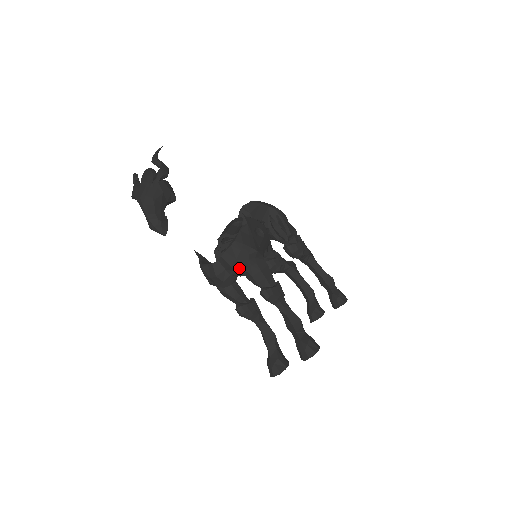
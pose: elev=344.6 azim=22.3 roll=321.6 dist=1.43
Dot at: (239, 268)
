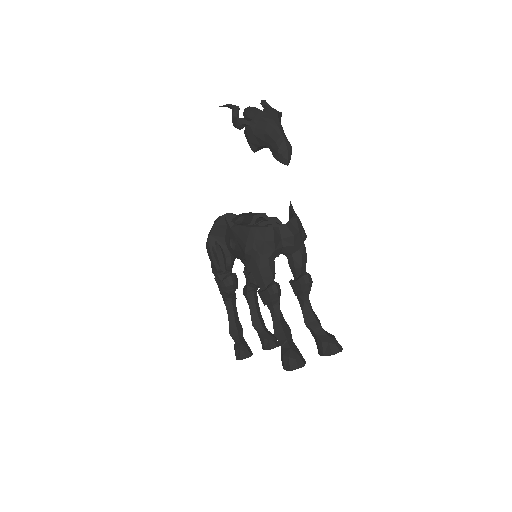
Dot at: (296, 242)
